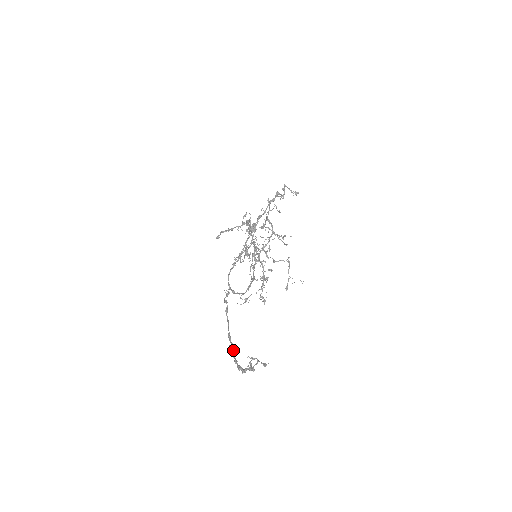
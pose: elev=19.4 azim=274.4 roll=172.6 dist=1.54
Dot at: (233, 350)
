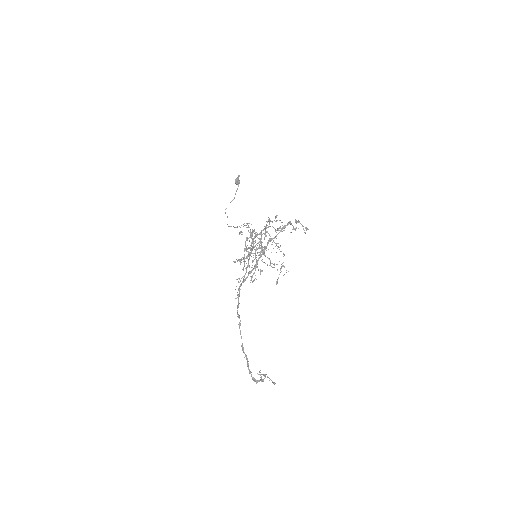
Dot at: (248, 363)
